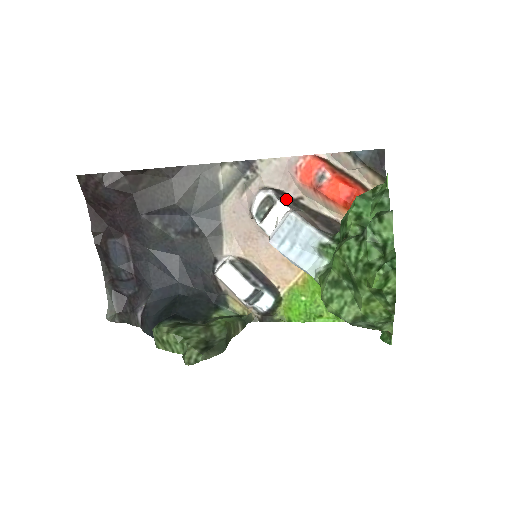
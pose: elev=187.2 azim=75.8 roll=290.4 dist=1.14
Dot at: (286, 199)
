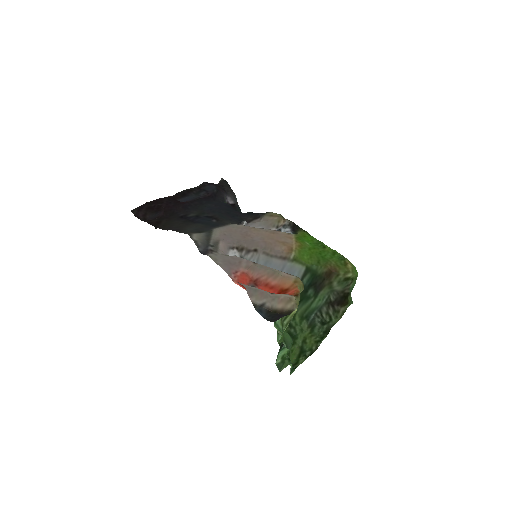
Dot at: occluded
